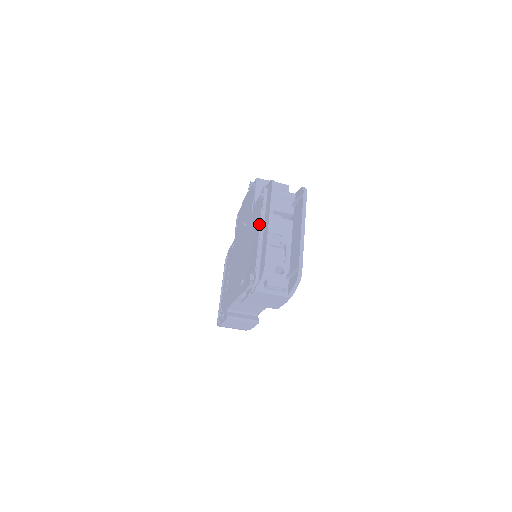
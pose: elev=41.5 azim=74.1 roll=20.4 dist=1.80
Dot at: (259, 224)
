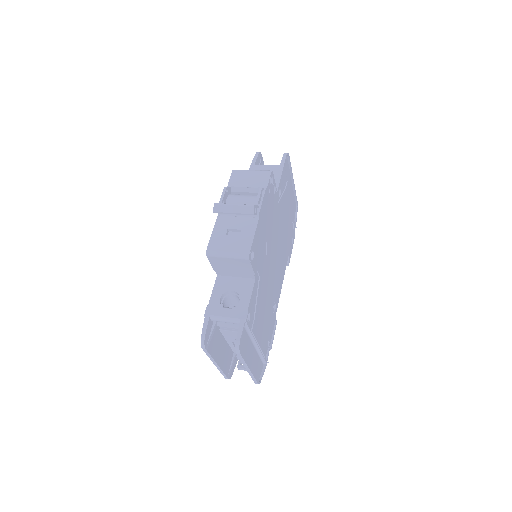
Dot at: occluded
